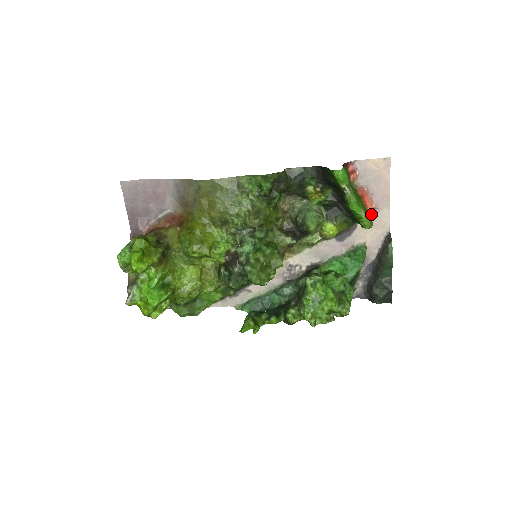
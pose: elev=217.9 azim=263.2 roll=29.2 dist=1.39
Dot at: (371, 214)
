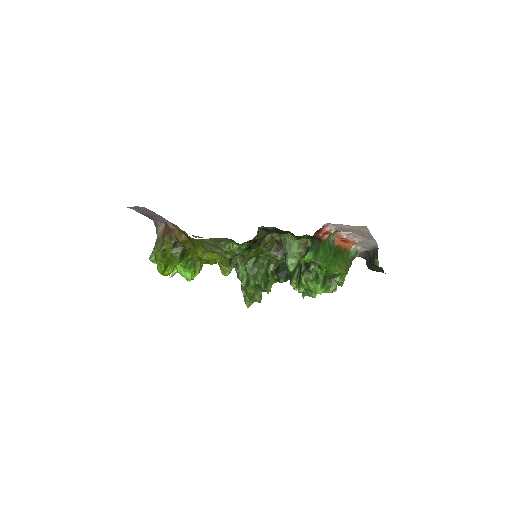
Dot at: occluded
